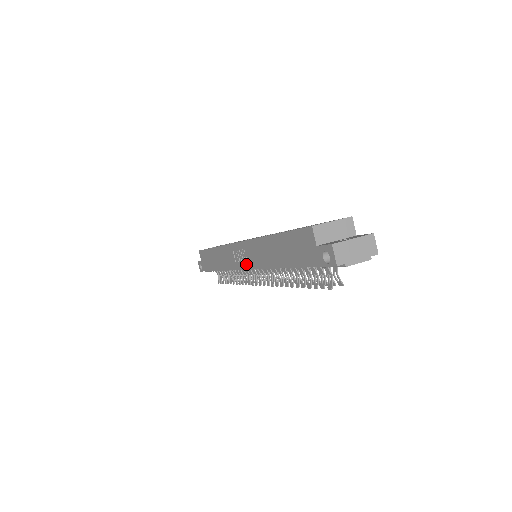
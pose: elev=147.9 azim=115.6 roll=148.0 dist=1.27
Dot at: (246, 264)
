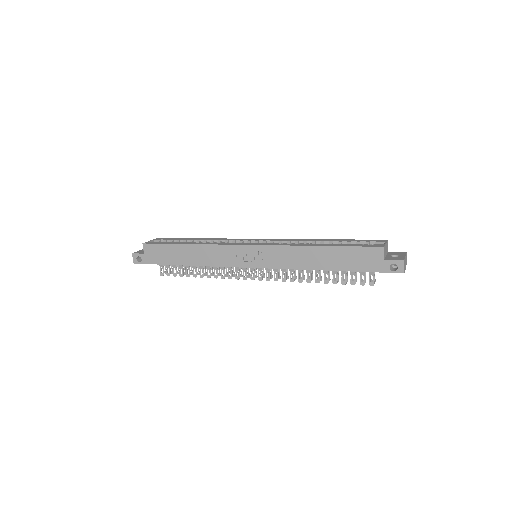
Dot at: (260, 264)
